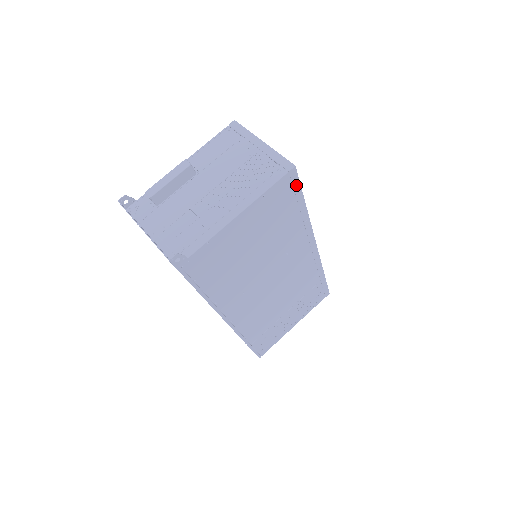
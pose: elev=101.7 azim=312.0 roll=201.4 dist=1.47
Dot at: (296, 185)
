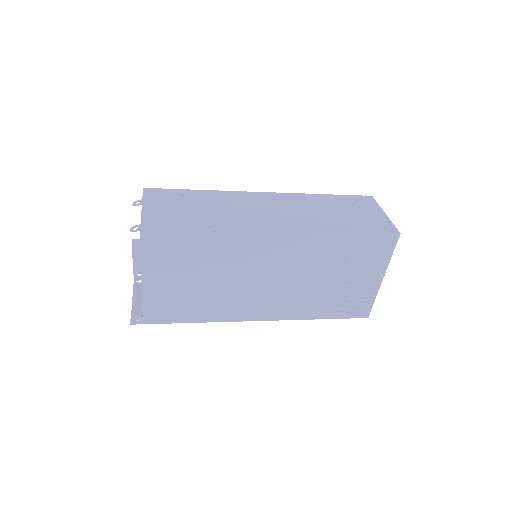
Dot at: (164, 233)
